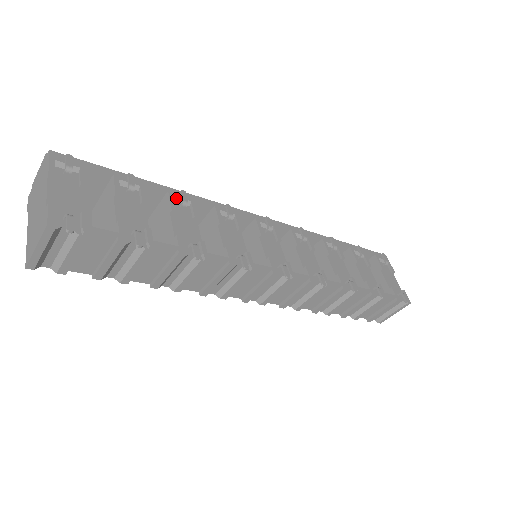
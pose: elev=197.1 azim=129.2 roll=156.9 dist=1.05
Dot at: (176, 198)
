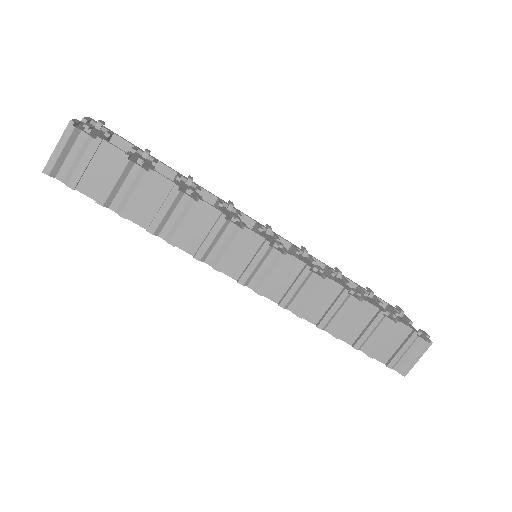
Dot at: (184, 178)
